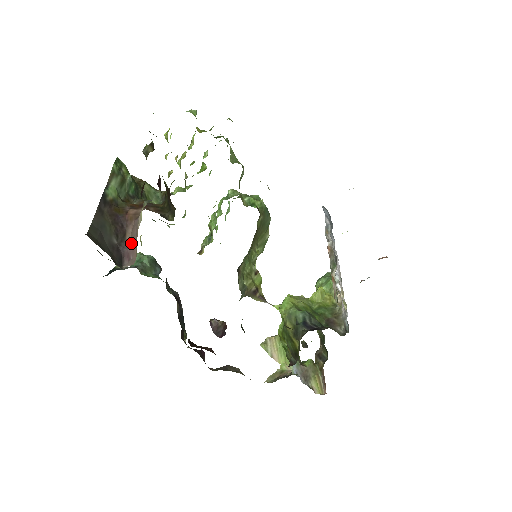
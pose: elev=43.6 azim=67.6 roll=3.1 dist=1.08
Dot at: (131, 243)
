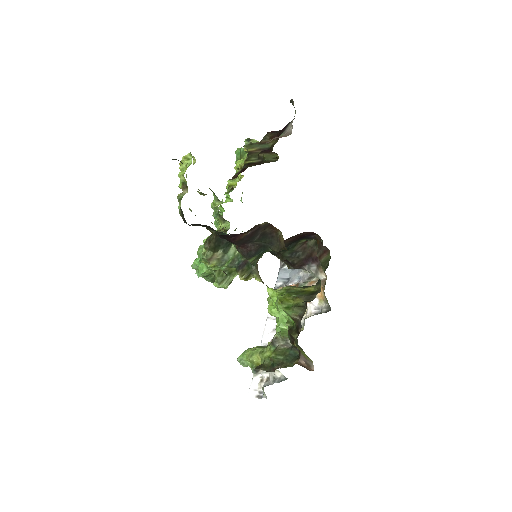
Dot at: occluded
